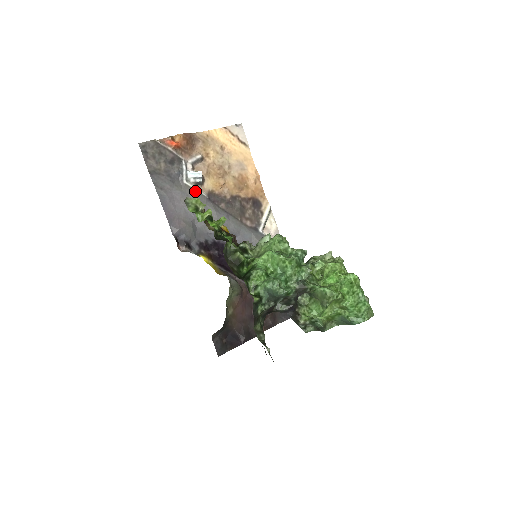
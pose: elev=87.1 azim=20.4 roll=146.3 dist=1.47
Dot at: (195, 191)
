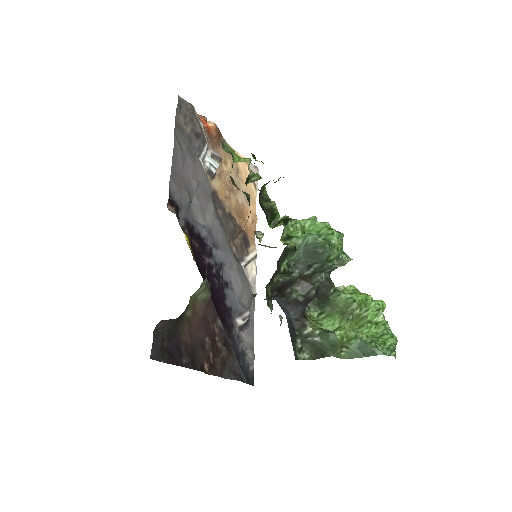
Dot at: (205, 175)
